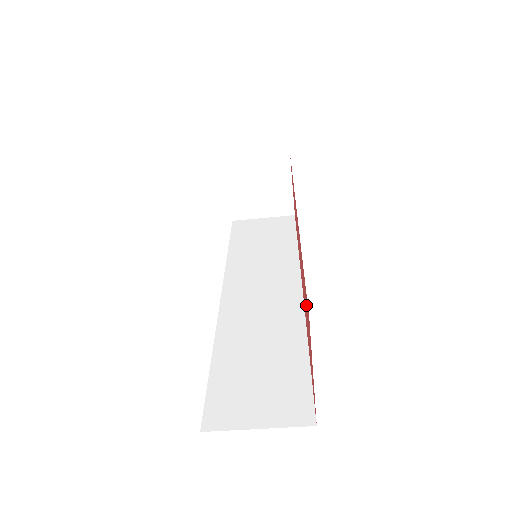
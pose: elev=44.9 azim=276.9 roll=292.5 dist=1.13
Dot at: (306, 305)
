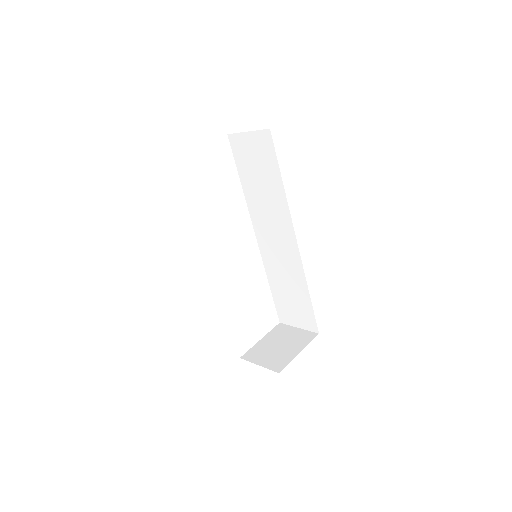
Dot at: occluded
